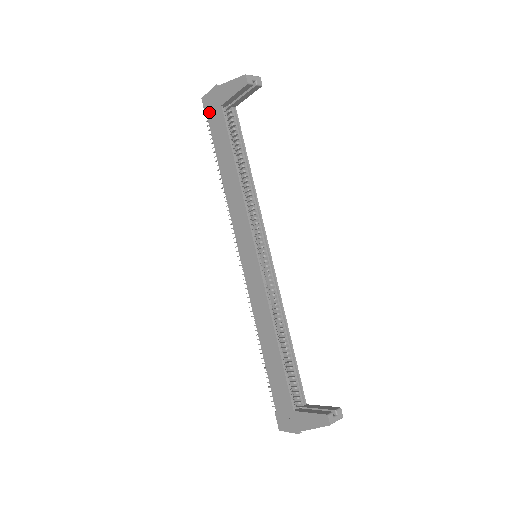
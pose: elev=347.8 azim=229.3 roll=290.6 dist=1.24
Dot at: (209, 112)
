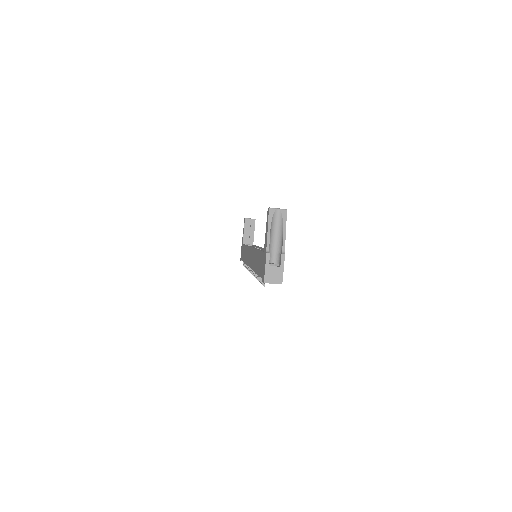
Dot at: (241, 256)
